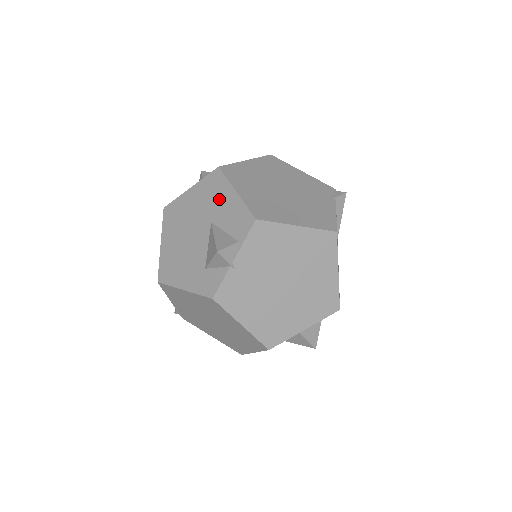
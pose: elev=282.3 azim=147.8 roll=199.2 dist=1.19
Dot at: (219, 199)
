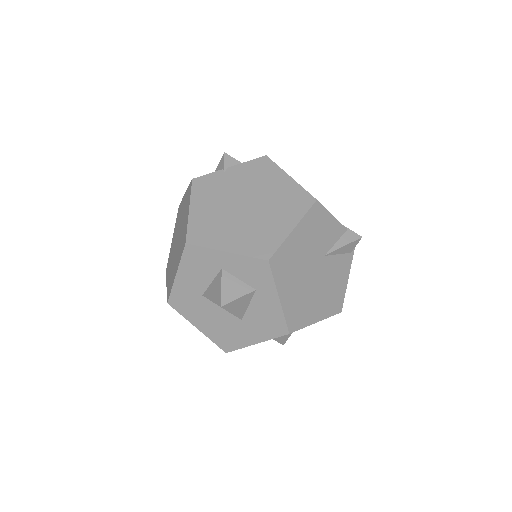
Dot at: occluded
